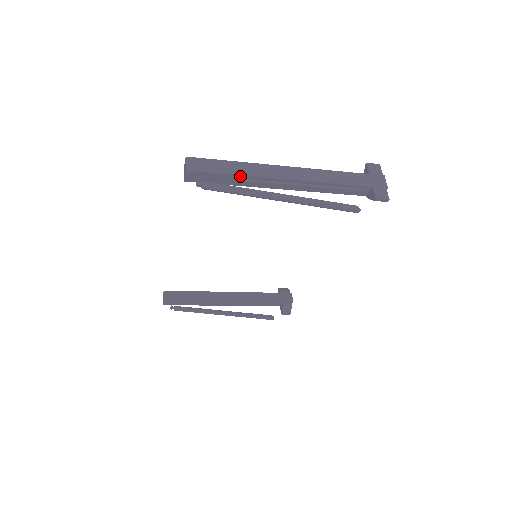
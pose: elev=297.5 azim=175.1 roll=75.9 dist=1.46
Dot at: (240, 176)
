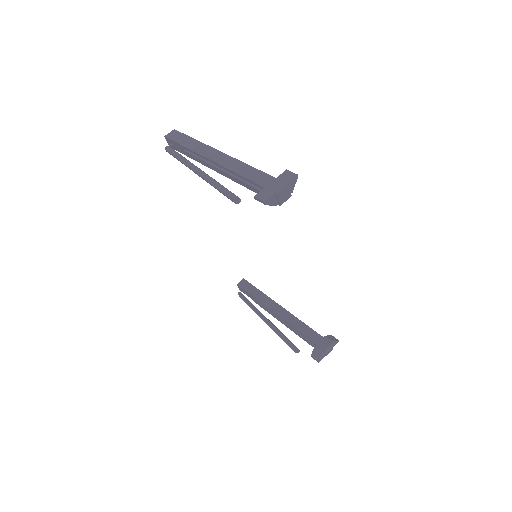
Dot at: (188, 149)
